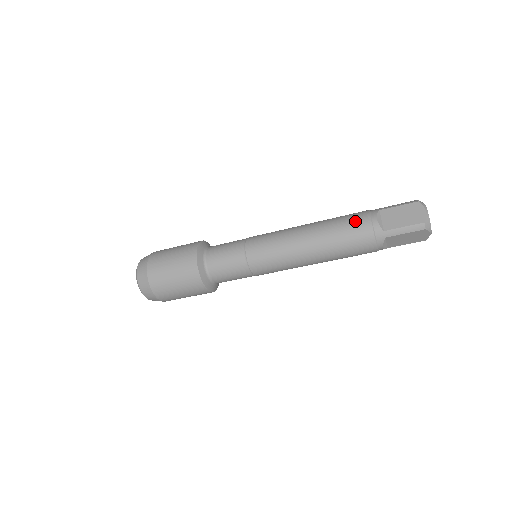
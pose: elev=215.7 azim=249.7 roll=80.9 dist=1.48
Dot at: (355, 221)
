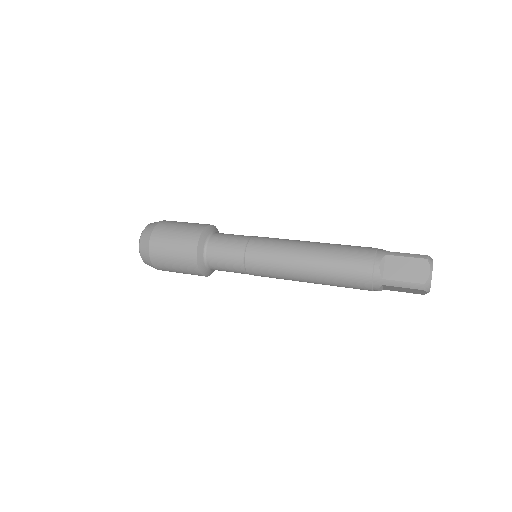
Dot at: (356, 288)
